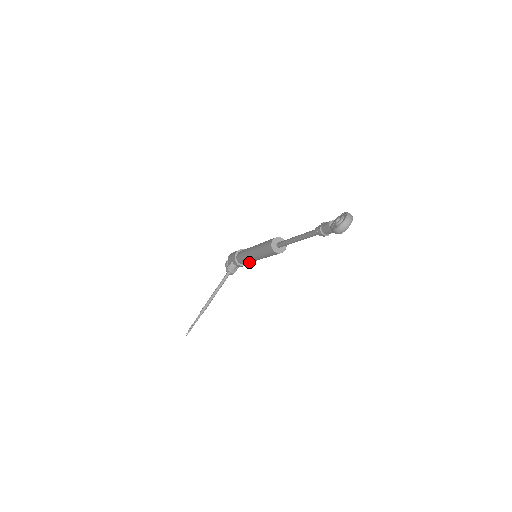
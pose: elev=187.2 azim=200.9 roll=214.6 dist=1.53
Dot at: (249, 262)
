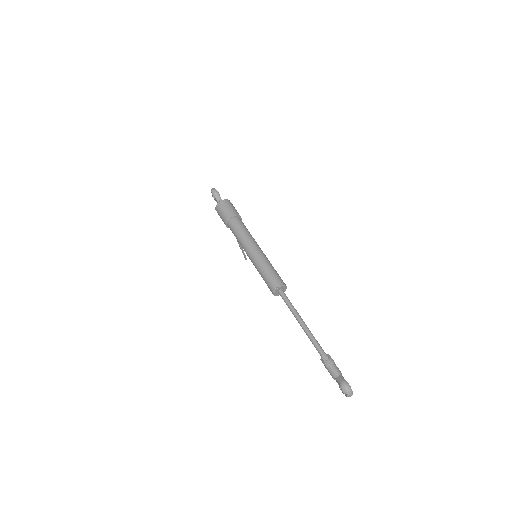
Dot at: occluded
